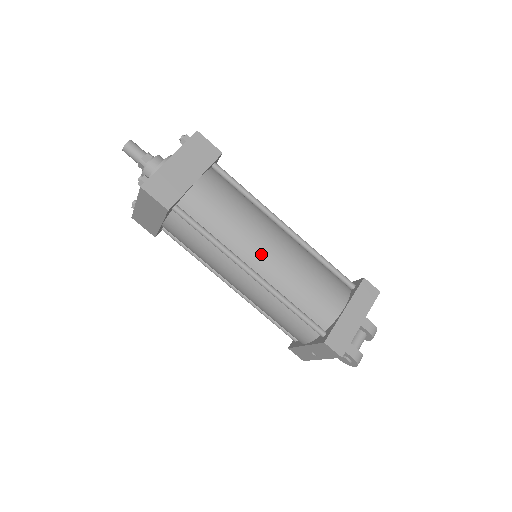
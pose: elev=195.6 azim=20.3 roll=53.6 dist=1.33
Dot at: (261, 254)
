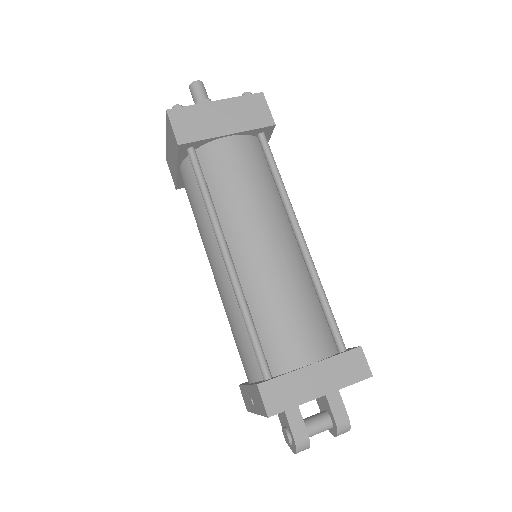
Dot at: (250, 244)
